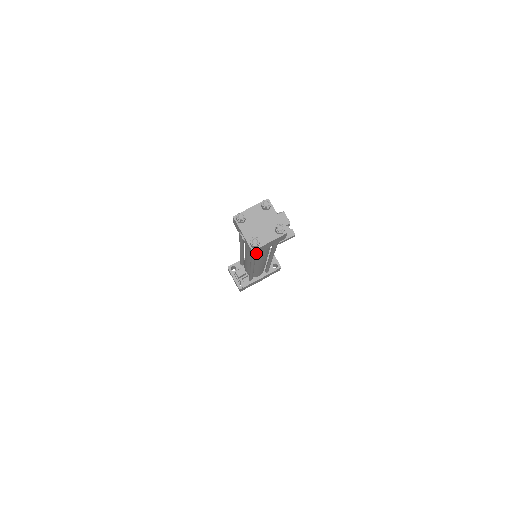
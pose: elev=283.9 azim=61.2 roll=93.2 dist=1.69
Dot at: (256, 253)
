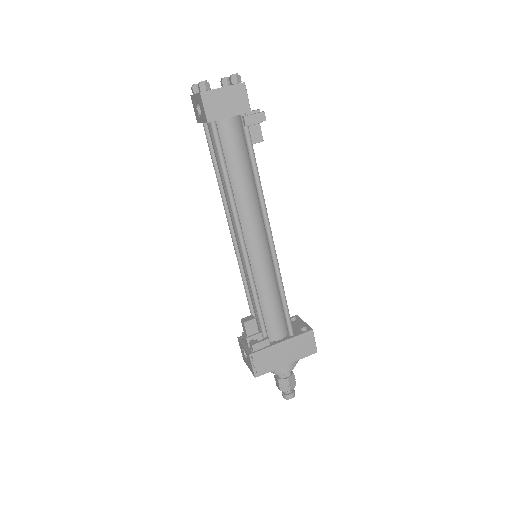
Dot at: (212, 118)
